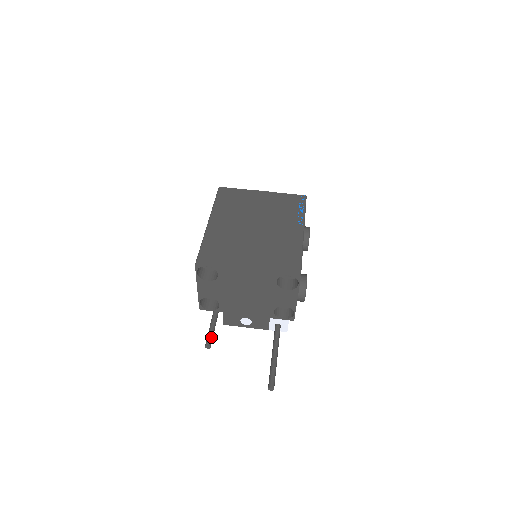
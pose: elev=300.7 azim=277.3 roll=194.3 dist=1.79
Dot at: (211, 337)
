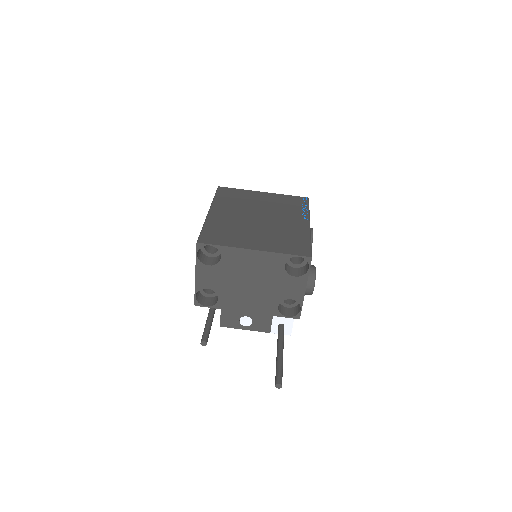
Dot at: (207, 334)
